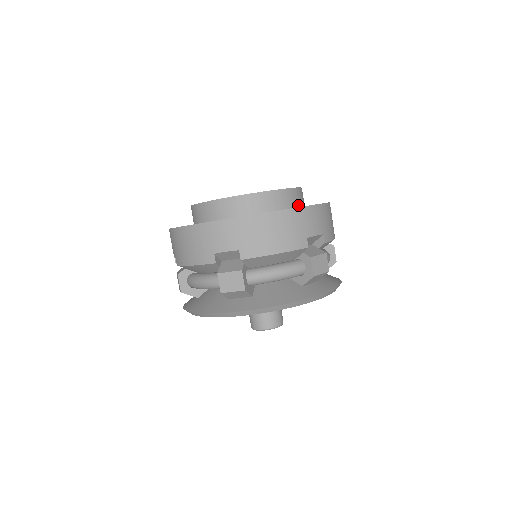
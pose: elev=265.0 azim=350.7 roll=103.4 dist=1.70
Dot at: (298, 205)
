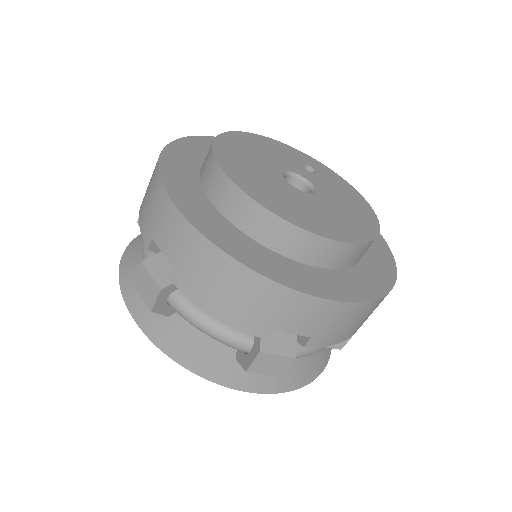
Dot at: (330, 265)
